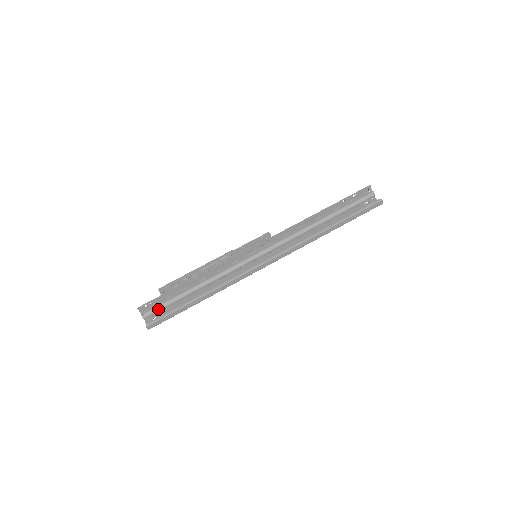
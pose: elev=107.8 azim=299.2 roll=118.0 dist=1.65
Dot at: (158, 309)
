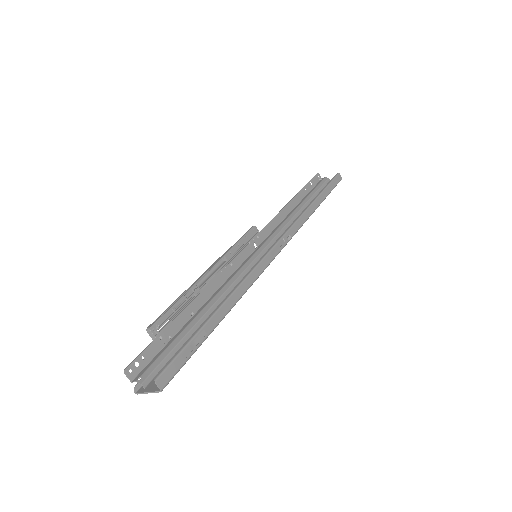
Dot at: (160, 360)
